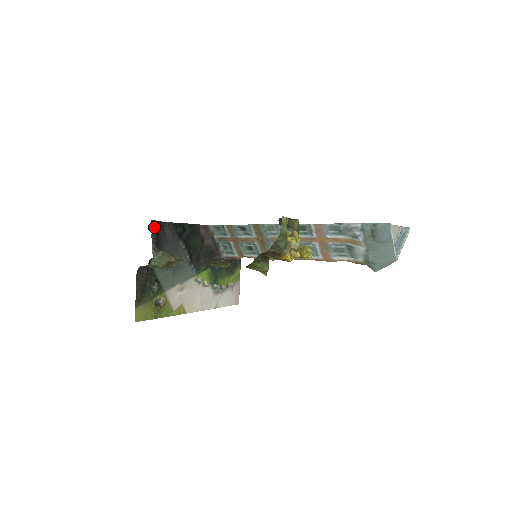
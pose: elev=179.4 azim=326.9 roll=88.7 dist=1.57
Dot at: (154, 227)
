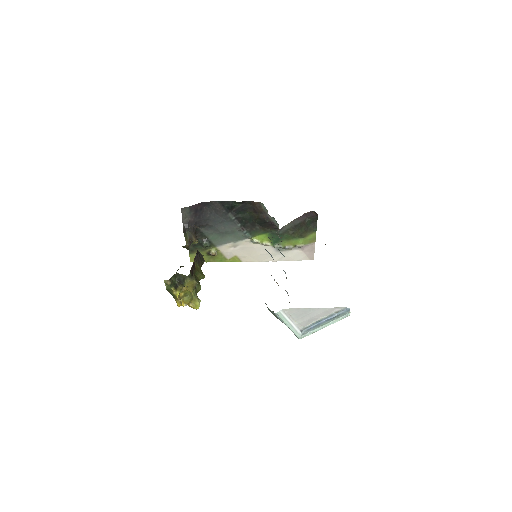
Dot at: (187, 212)
